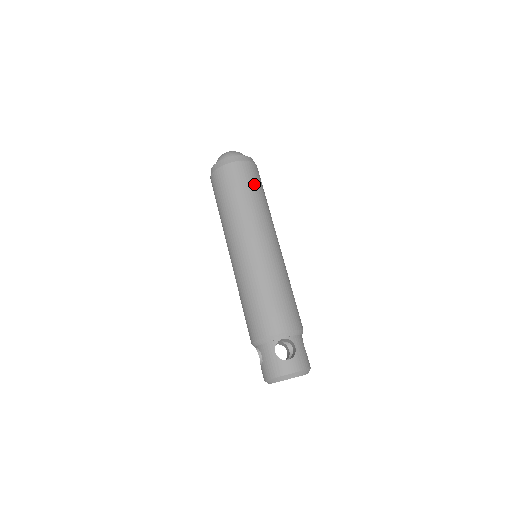
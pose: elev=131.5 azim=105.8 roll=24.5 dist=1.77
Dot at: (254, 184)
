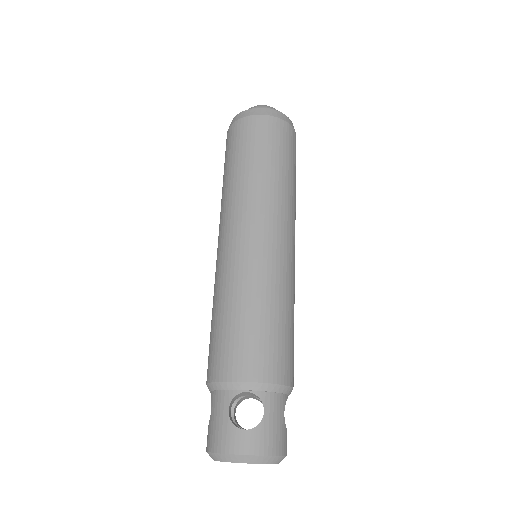
Dot at: (278, 150)
